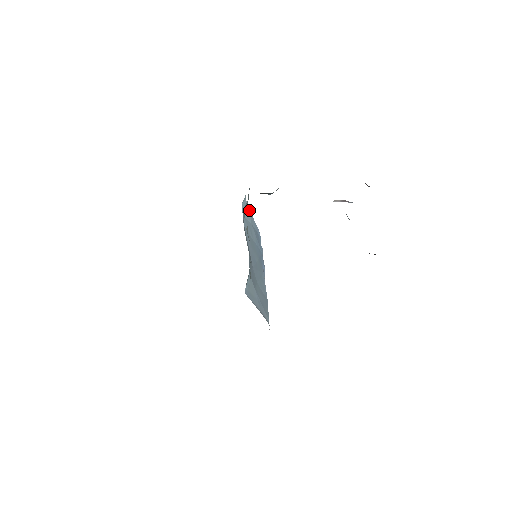
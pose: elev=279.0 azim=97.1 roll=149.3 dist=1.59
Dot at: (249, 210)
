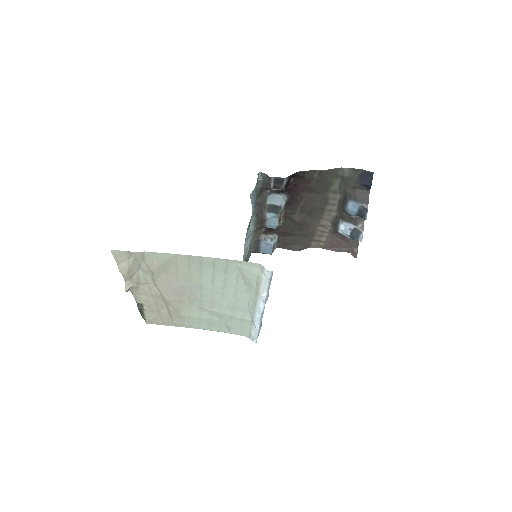
Dot at: occluded
